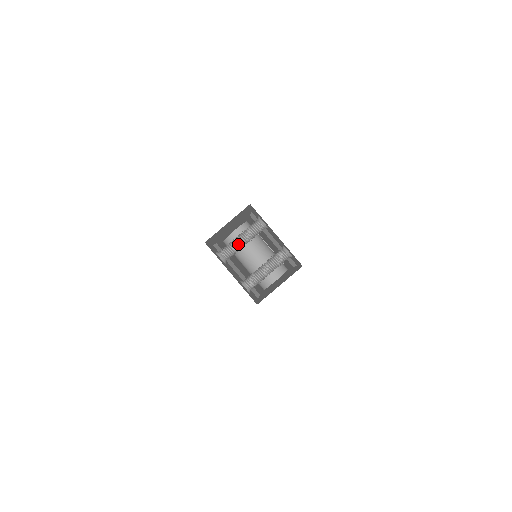
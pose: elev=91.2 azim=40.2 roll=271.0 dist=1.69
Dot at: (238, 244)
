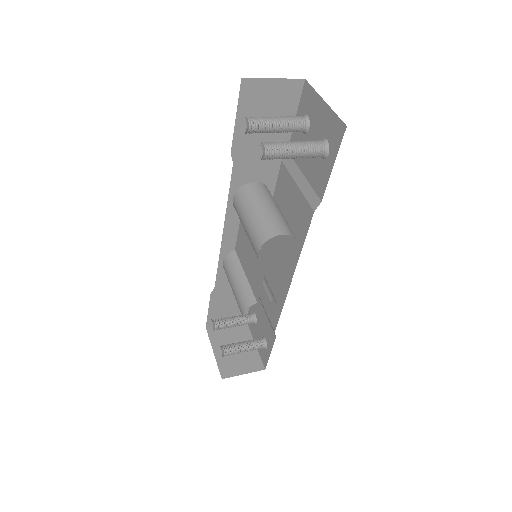
Dot at: (271, 118)
